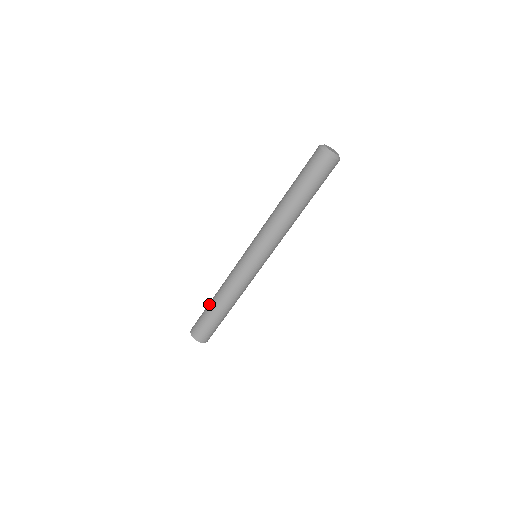
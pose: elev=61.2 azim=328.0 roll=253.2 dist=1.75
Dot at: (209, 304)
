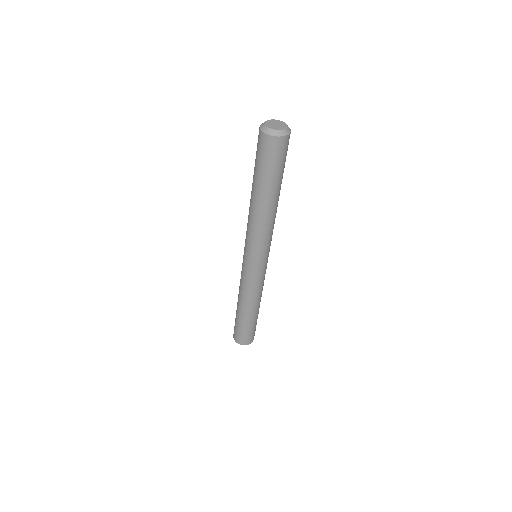
Dot at: (241, 318)
